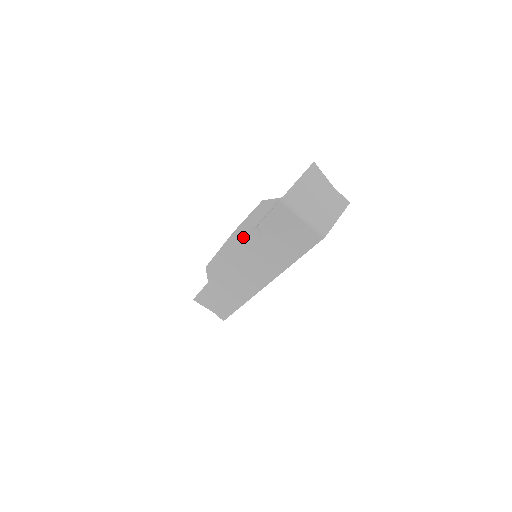
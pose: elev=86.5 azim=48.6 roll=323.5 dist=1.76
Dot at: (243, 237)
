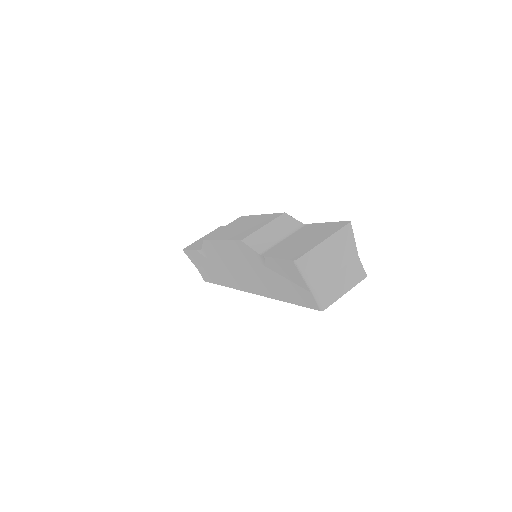
Dot at: (247, 250)
